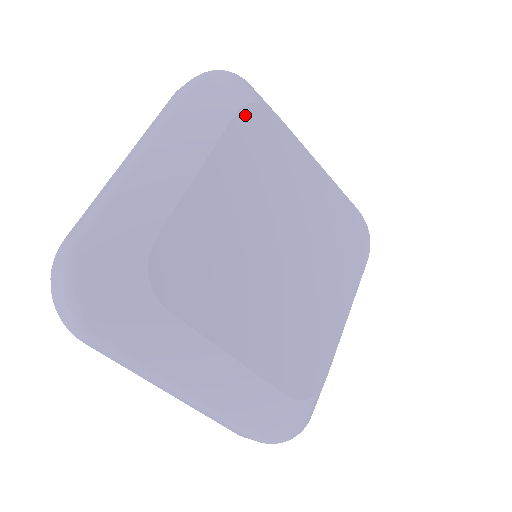
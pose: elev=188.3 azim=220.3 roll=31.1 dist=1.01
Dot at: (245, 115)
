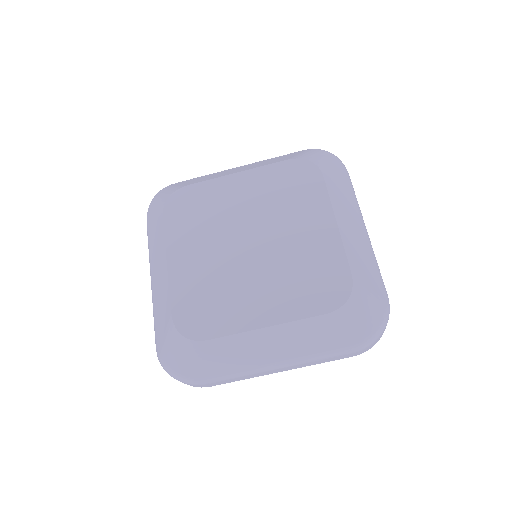
Dot at: (168, 210)
